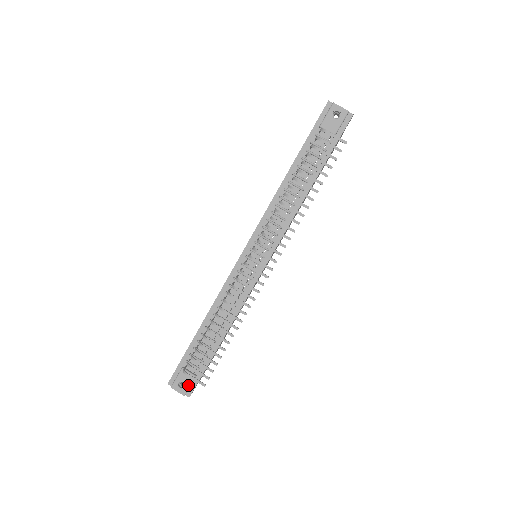
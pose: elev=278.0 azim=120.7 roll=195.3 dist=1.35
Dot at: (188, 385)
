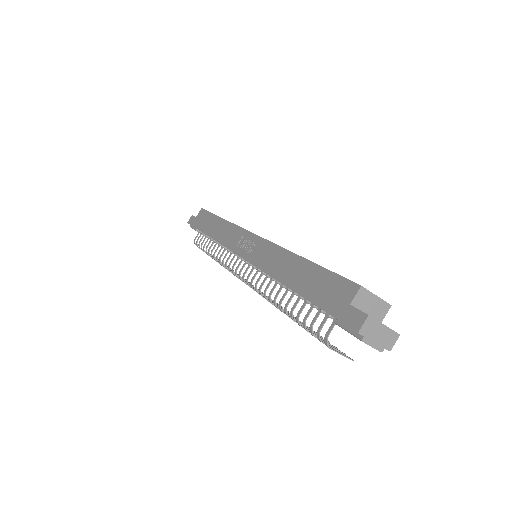
Dot at: occluded
